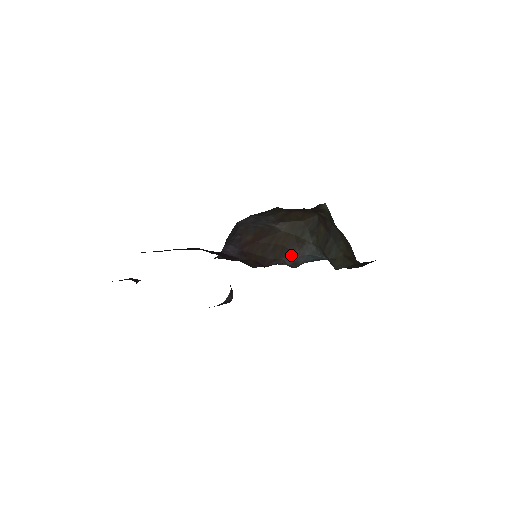
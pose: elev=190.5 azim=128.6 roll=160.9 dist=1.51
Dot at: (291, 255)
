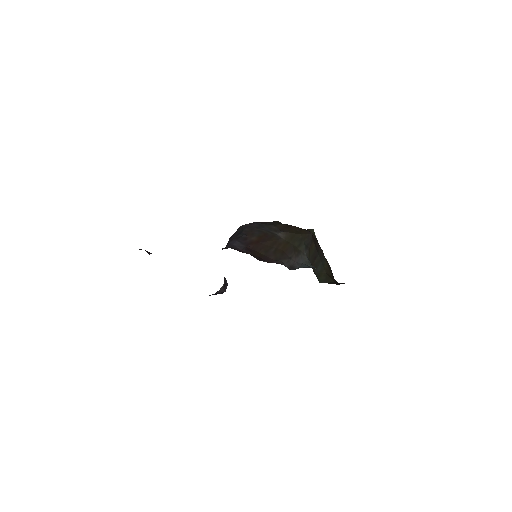
Dot at: (289, 260)
